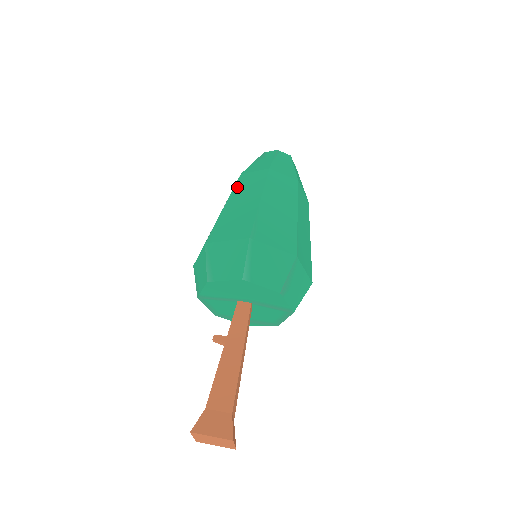
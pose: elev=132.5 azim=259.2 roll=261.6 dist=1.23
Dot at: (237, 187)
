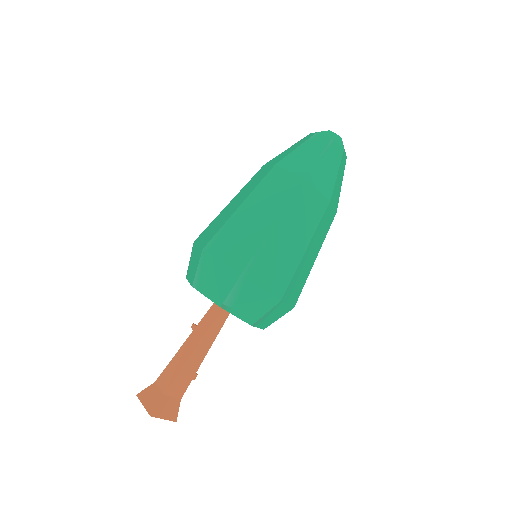
Dot at: (249, 182)
